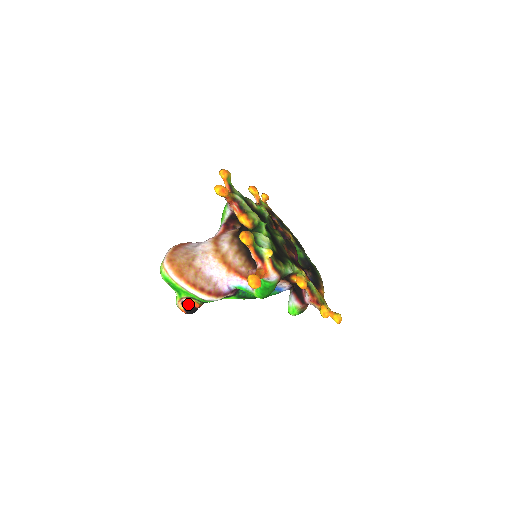
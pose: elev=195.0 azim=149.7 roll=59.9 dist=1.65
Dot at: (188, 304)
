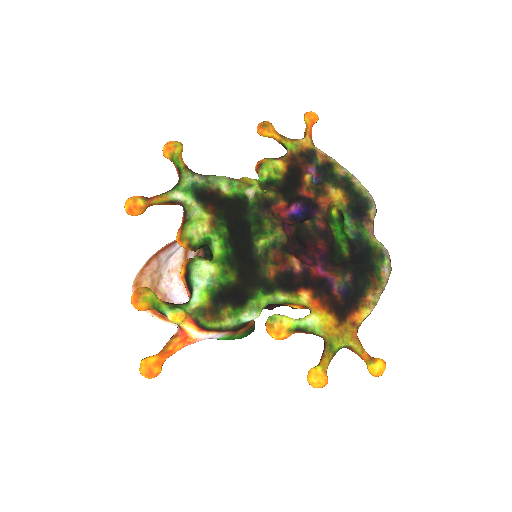
Dot at: occluded
